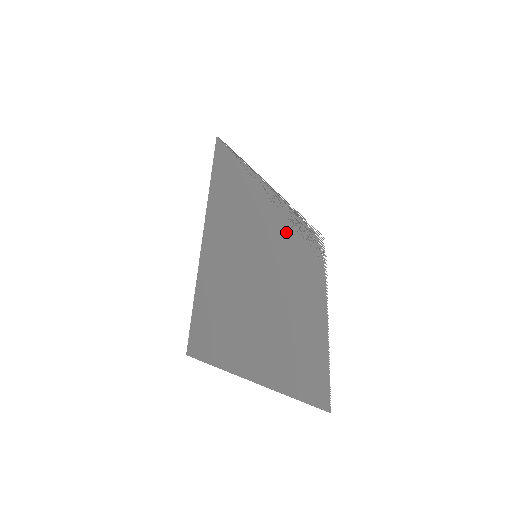
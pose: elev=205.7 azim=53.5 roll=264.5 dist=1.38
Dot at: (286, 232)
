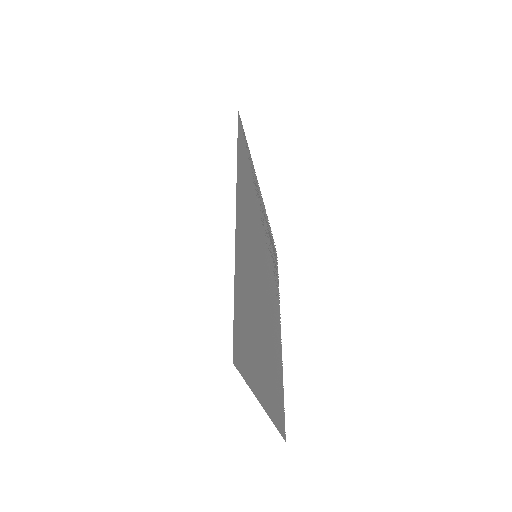
Dot at: (265, 237)
